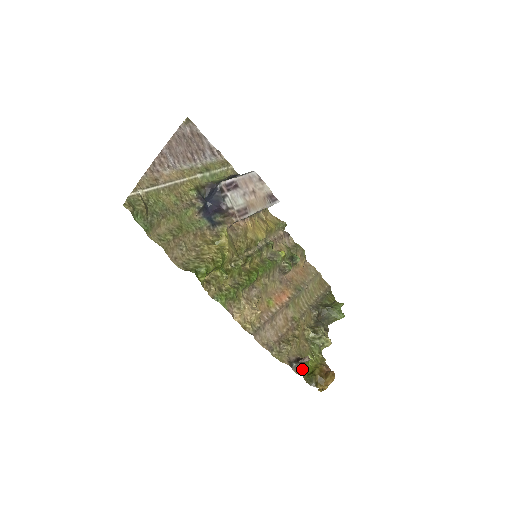
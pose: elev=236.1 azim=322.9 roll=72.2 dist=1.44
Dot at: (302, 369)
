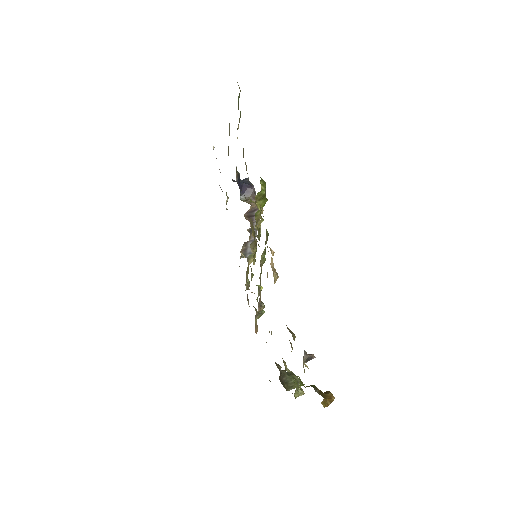
Dot at: (304, 371)
